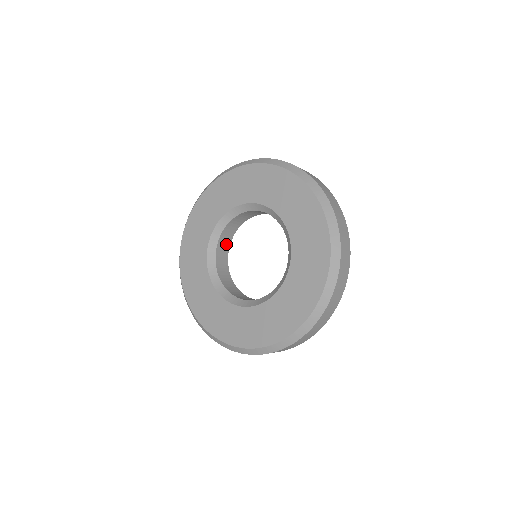
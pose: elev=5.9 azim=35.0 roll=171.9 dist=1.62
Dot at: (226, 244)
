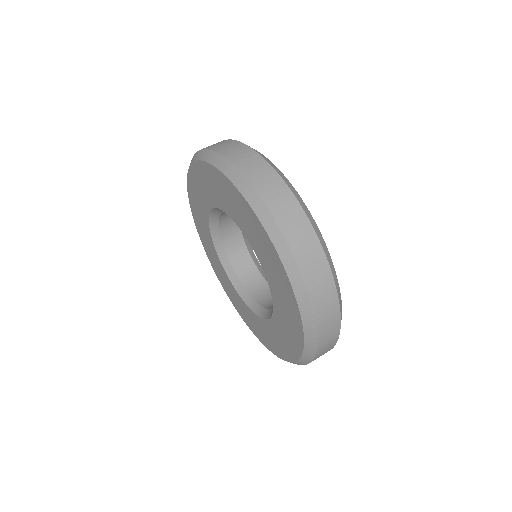
Dot at: occluded
